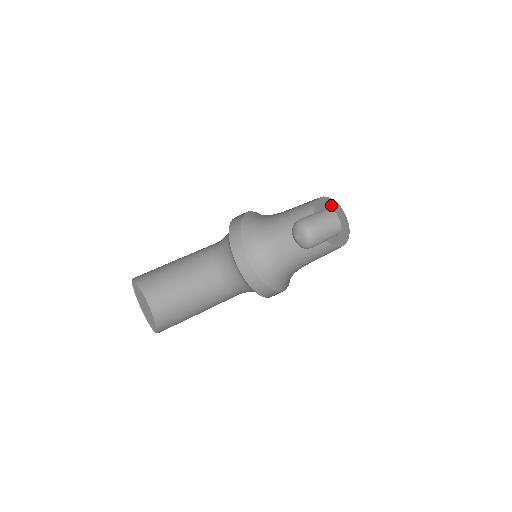
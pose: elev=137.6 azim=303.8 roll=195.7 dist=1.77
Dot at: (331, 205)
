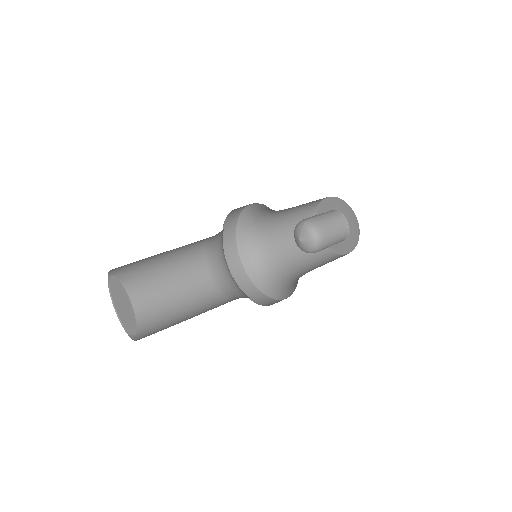
Dot at: (344, 210)
